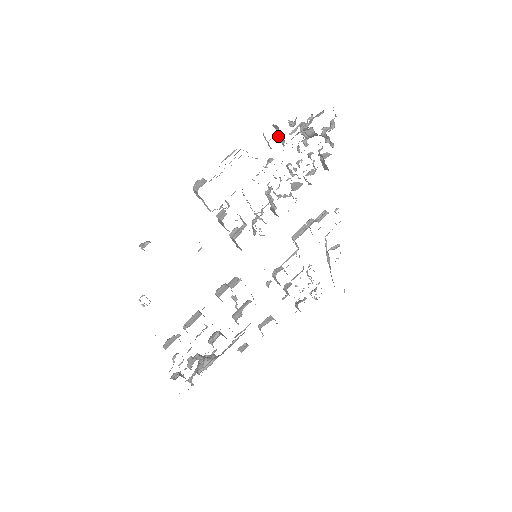
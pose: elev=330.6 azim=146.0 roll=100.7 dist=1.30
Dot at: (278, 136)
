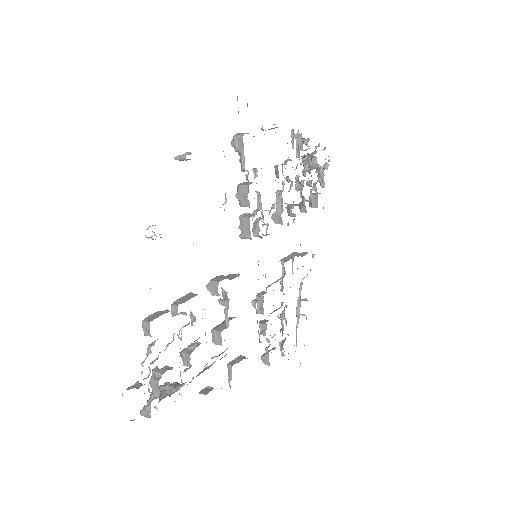
Dot at: (296, 144)
